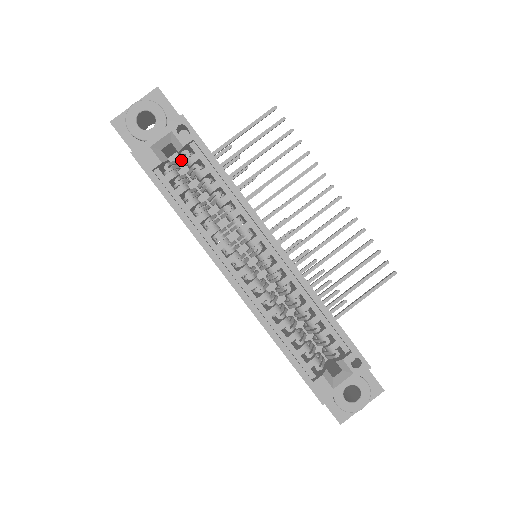
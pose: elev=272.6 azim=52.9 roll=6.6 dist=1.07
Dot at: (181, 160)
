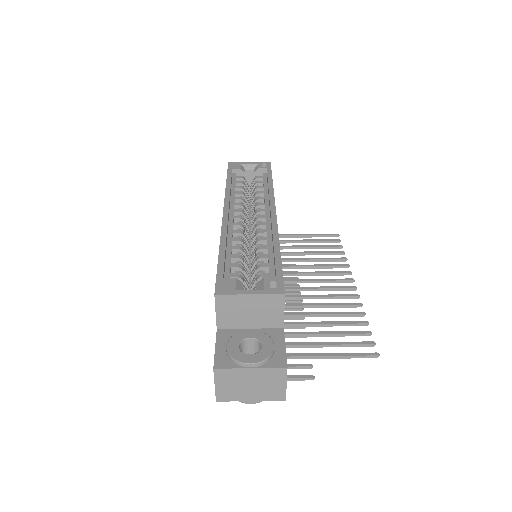
Dot at: occluded
